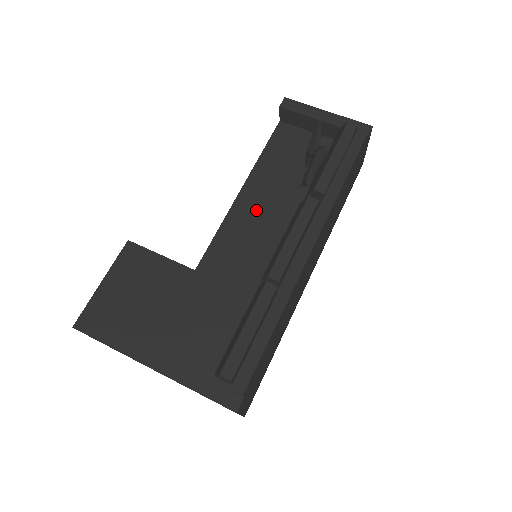
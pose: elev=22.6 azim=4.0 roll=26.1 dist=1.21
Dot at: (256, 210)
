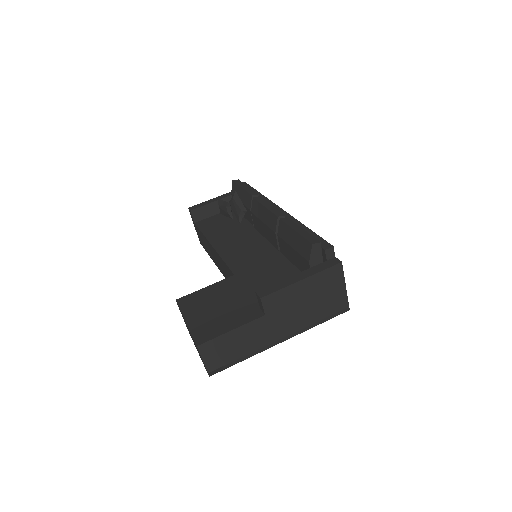
Dot at: (231, 243)
